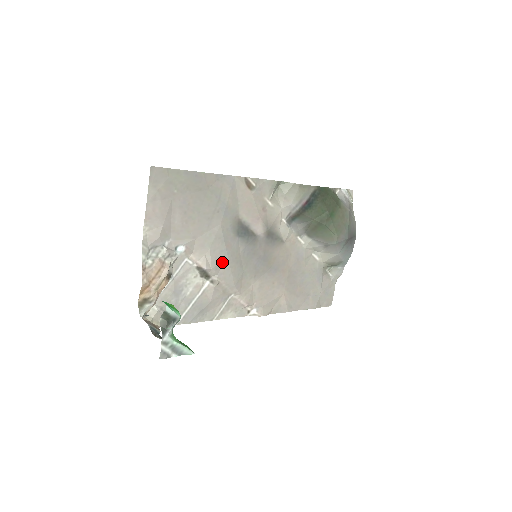
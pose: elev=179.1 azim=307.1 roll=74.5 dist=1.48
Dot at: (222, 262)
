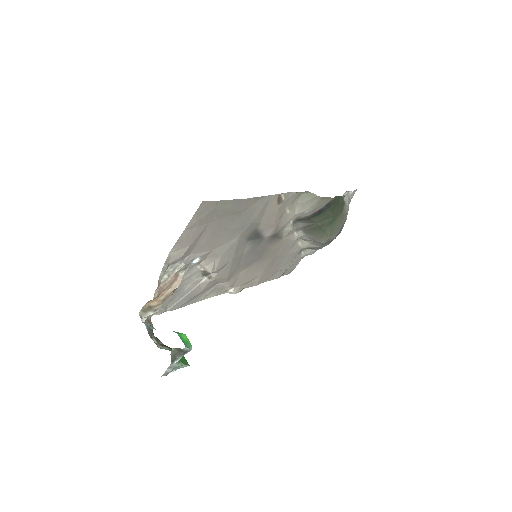
Dot at: (226, 264)
